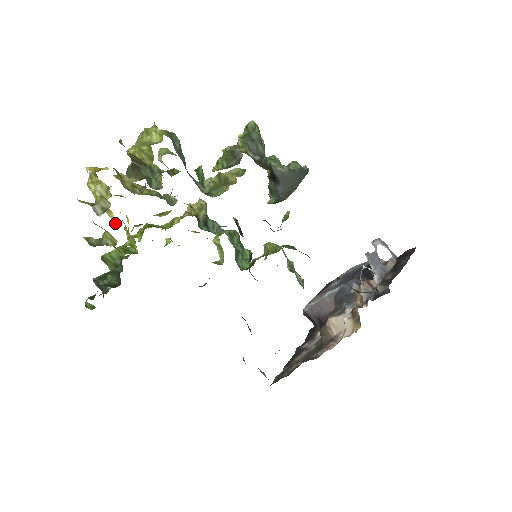
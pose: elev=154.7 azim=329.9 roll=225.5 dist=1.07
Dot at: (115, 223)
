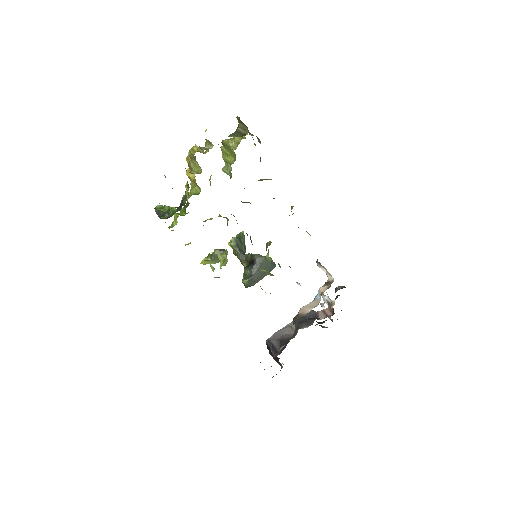
Dot at: (193, 177)
